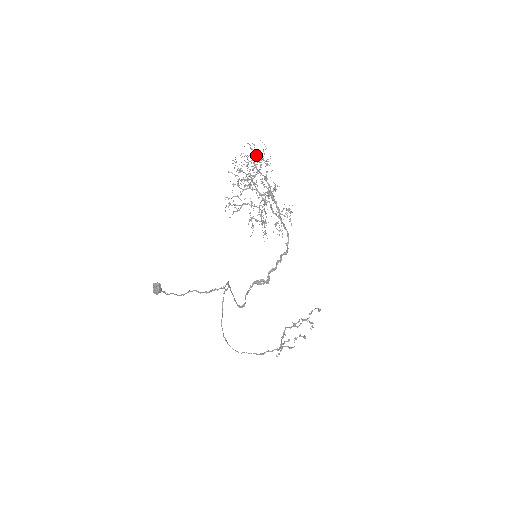
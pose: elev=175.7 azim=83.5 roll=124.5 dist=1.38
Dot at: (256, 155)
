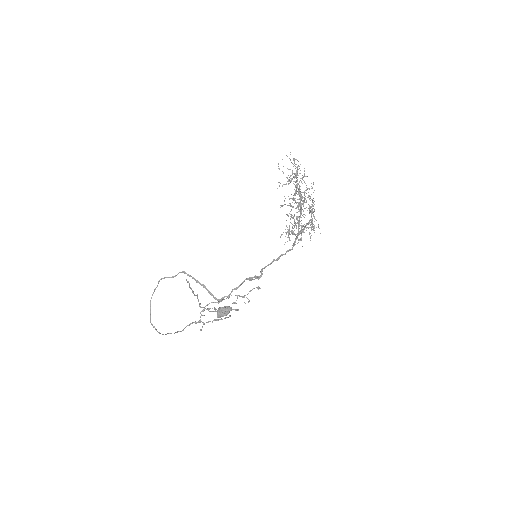
Dot at: occluded
